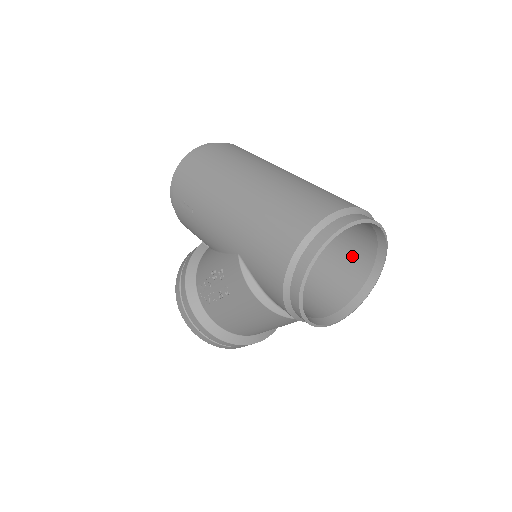
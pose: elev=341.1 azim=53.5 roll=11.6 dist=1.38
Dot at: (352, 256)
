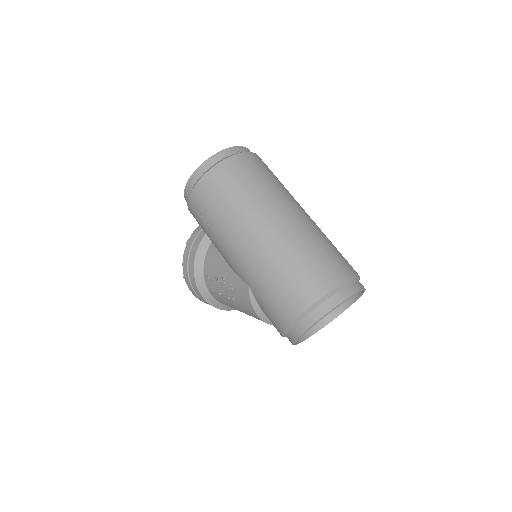
Dot at: occluded
